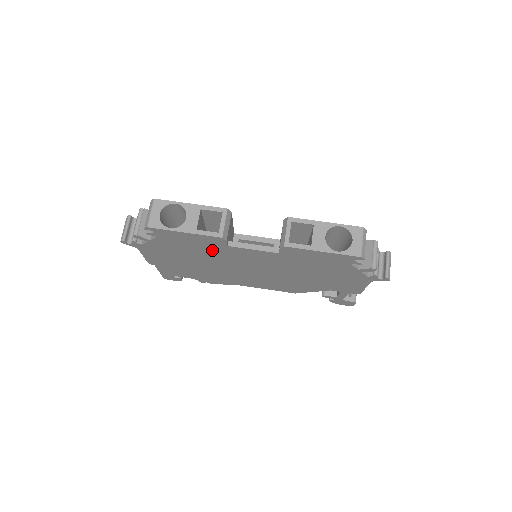
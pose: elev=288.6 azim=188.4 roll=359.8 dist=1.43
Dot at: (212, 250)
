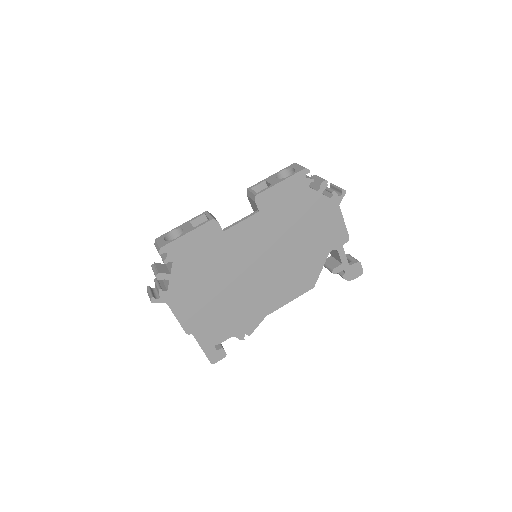
Dot at: (218, 251)
